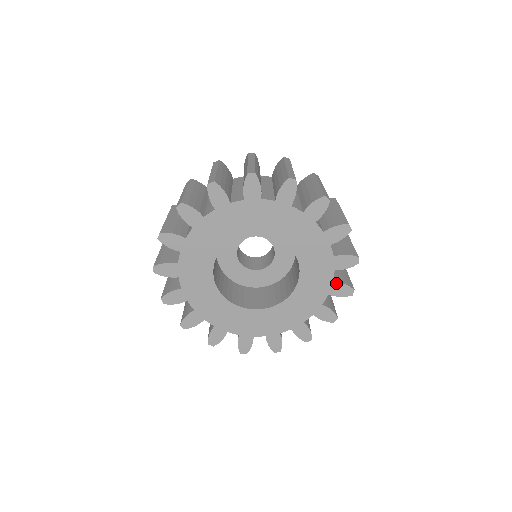
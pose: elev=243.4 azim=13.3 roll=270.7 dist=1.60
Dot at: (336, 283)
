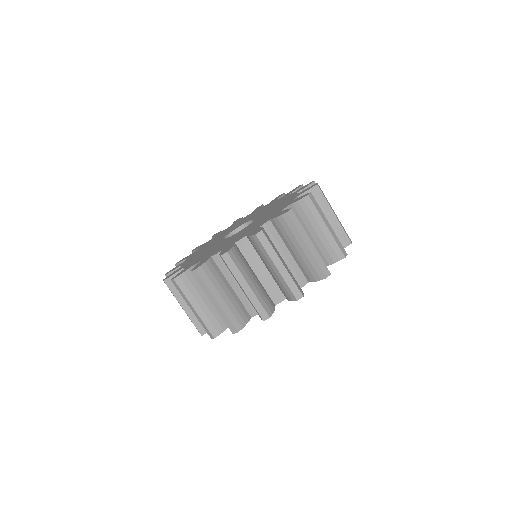
Dot at: occluded
